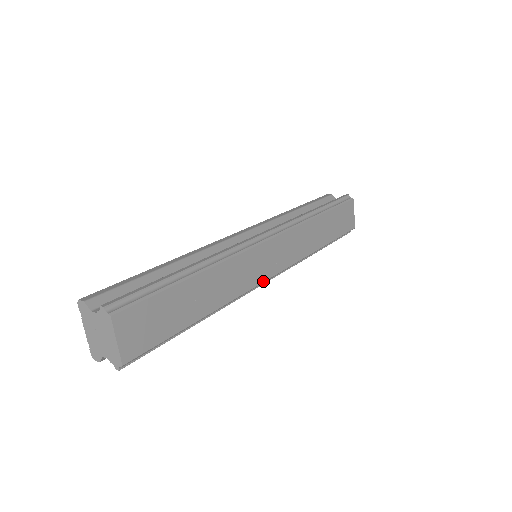
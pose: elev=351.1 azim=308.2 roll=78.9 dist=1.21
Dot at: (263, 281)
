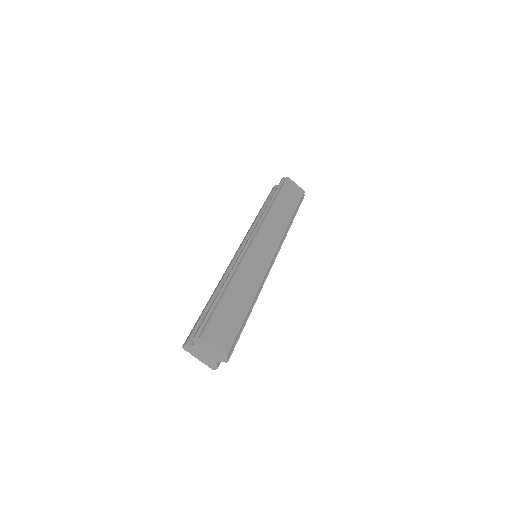
Dot at: (269, 265)
